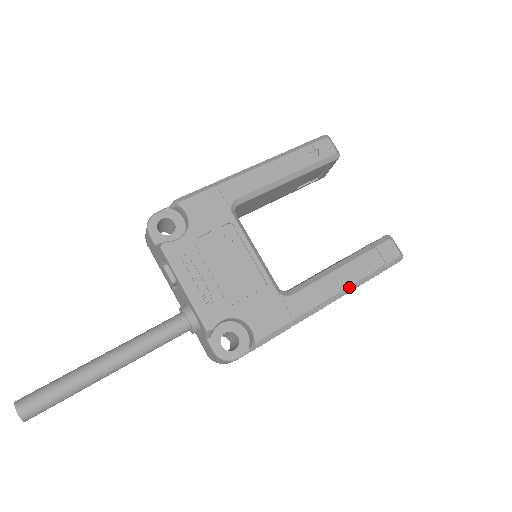
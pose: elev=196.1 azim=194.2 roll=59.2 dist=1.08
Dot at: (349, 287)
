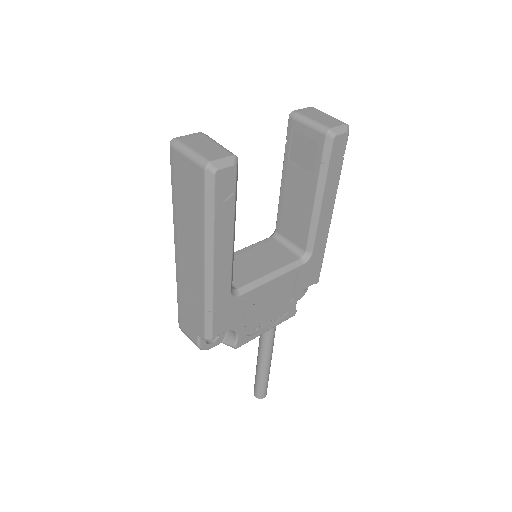
Dot at: occluded
